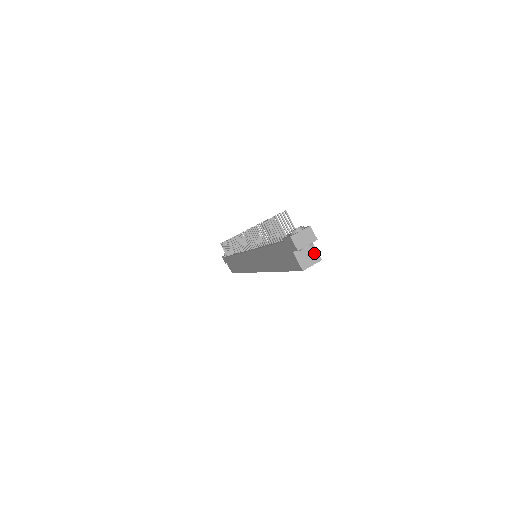
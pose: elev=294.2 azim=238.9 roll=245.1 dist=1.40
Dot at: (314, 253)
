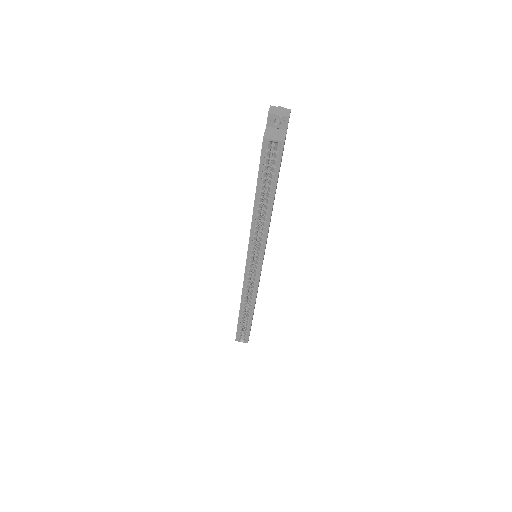
Dot at: (282, 136)
